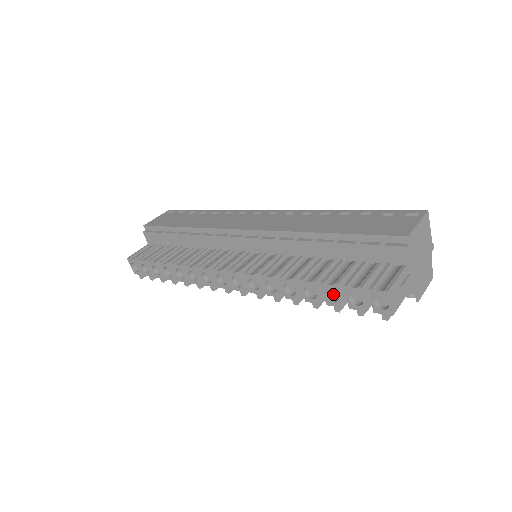
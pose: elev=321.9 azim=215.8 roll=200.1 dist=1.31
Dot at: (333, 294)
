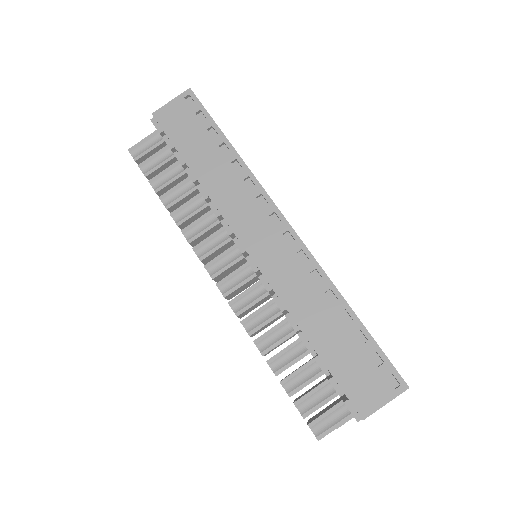
Dot at: occluded
